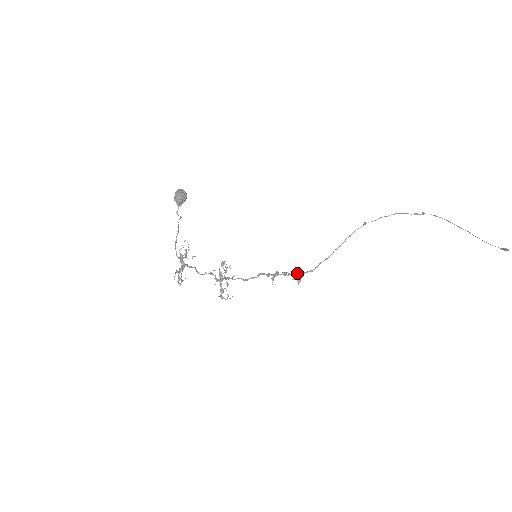
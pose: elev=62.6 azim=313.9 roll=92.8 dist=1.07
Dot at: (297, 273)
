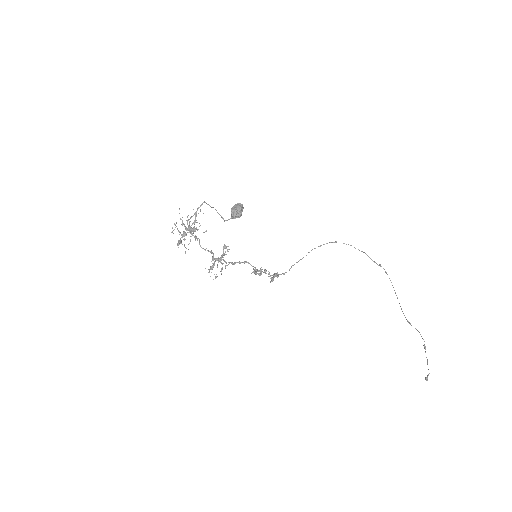
Dot at: occluded
